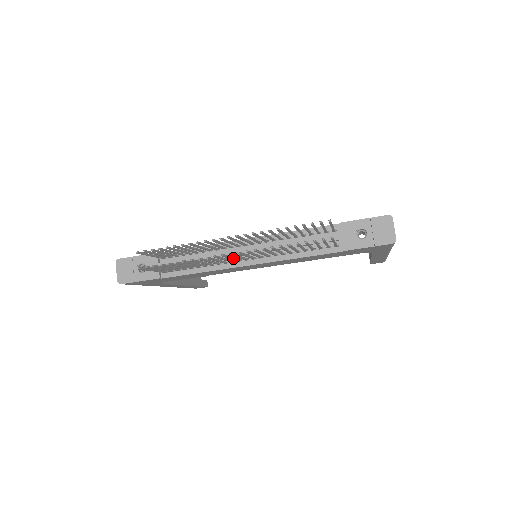
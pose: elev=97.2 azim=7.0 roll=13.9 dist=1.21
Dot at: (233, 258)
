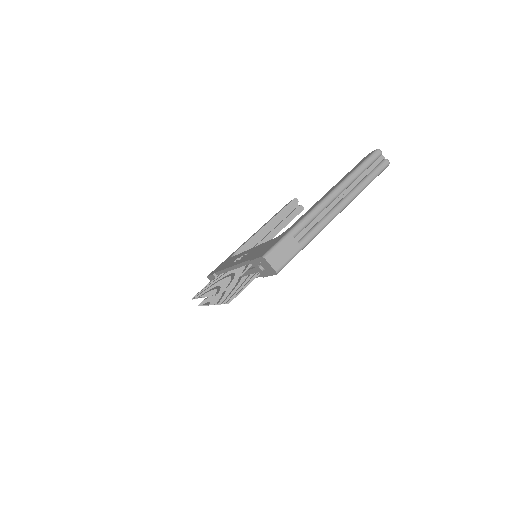
Dot at: (226, 290)
